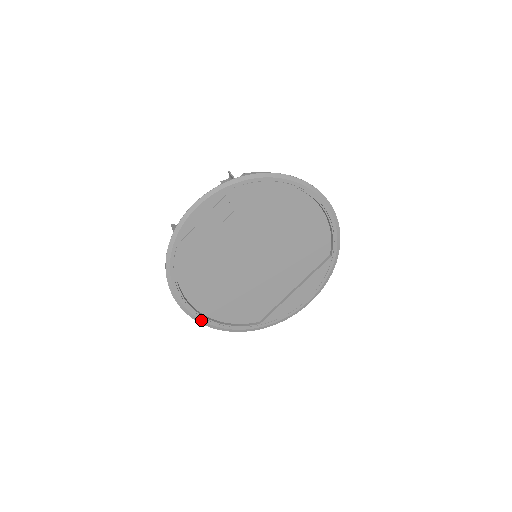
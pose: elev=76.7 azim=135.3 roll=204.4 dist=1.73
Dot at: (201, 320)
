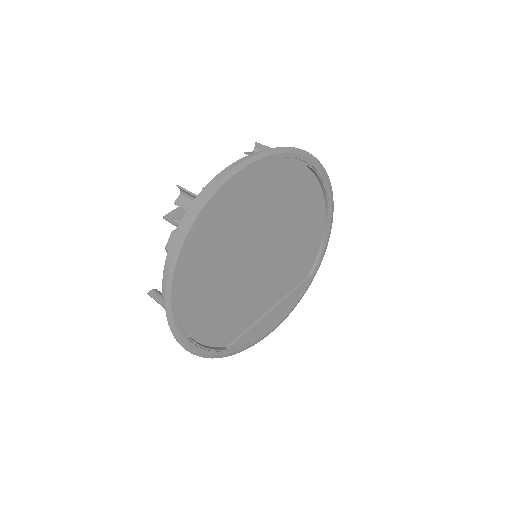
Dot at: (178, 331)
